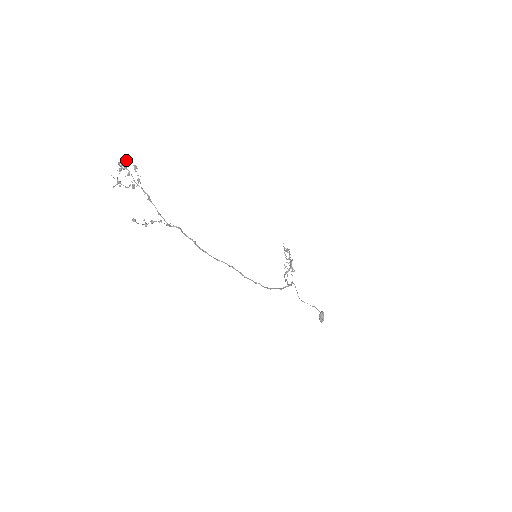
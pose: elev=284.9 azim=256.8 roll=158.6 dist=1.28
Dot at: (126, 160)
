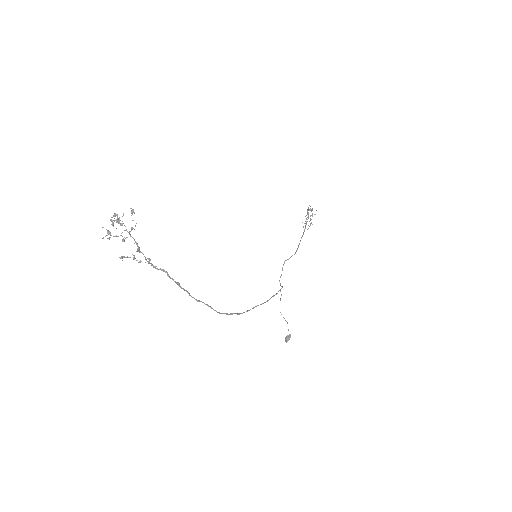
Dot at: (118, 223)
